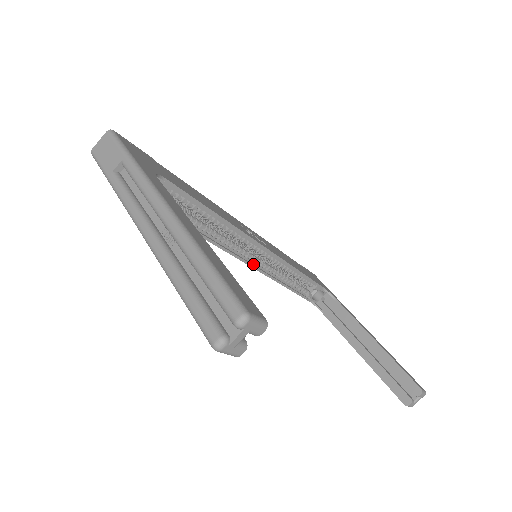
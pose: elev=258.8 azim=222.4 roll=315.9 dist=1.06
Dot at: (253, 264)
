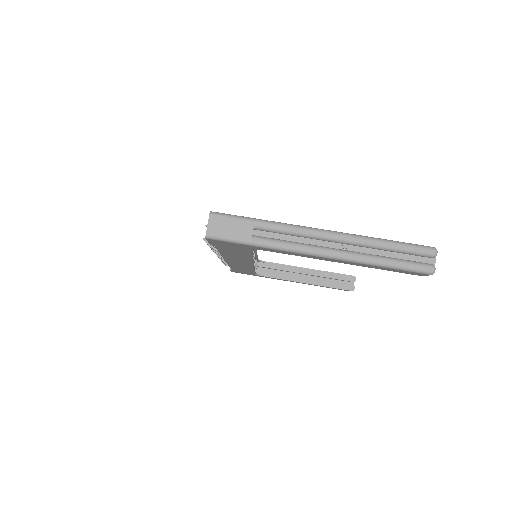
Dot at: occluded
